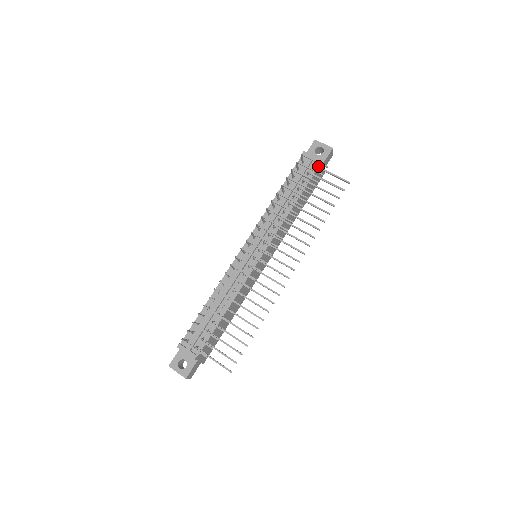
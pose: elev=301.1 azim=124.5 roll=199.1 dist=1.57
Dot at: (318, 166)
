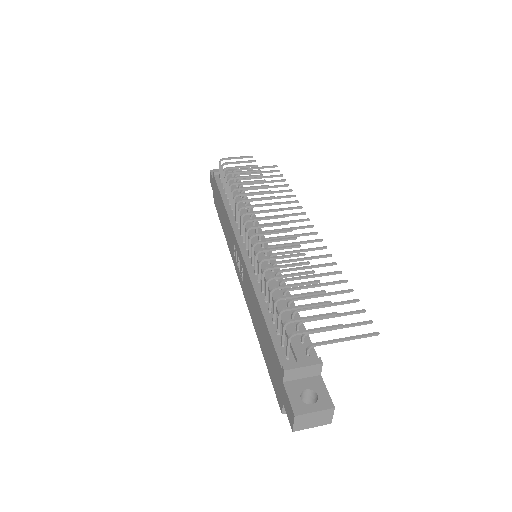
Dot at: occluded
